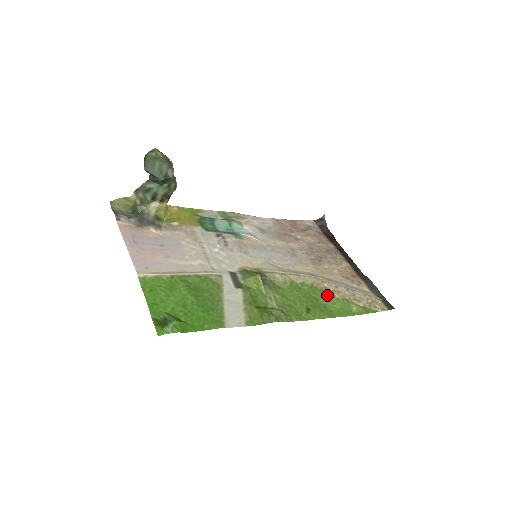
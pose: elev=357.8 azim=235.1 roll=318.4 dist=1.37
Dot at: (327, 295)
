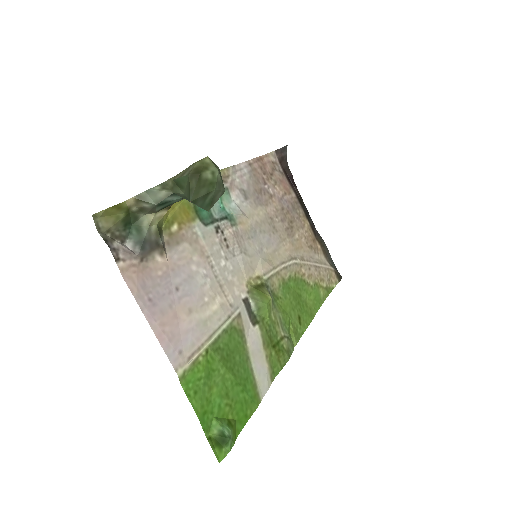
Dot at: (305, 285)
